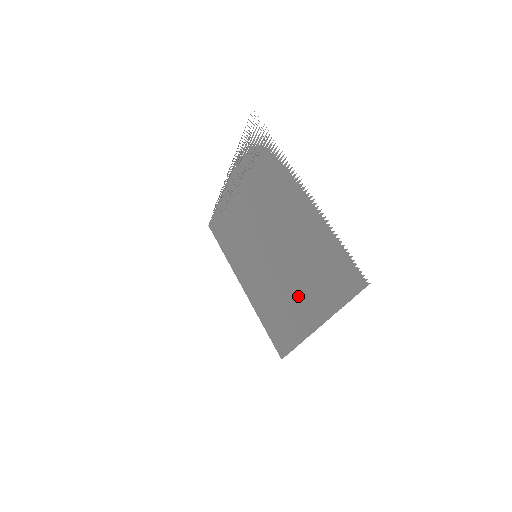
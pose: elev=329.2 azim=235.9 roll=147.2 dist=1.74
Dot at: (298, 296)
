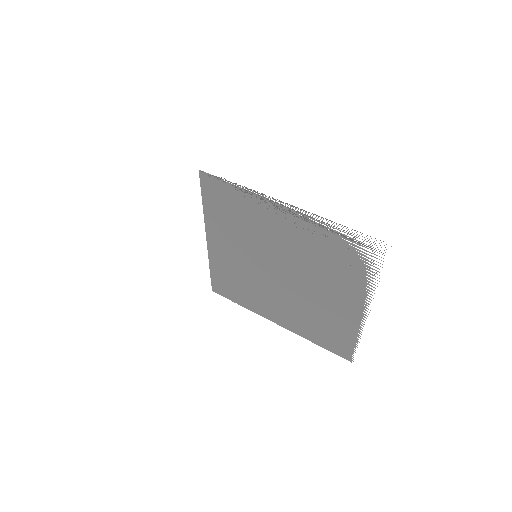
Dot at: (280, 307)
